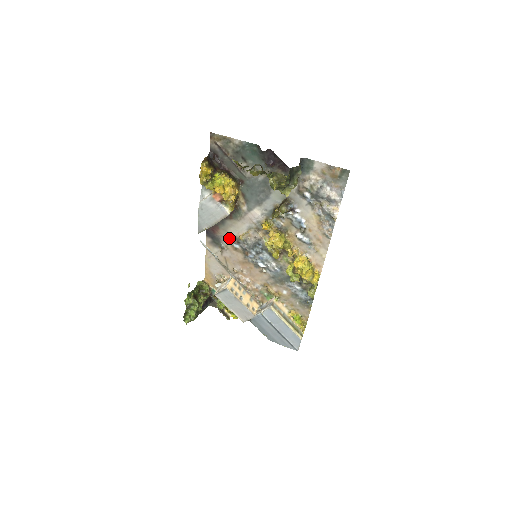
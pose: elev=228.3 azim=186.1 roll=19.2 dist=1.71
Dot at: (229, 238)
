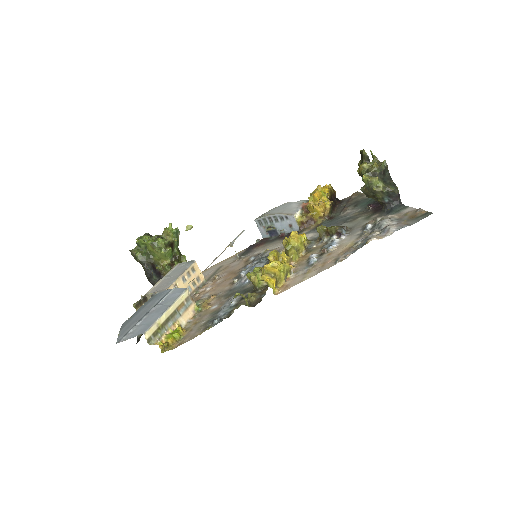
Dot at: (258, 252)
